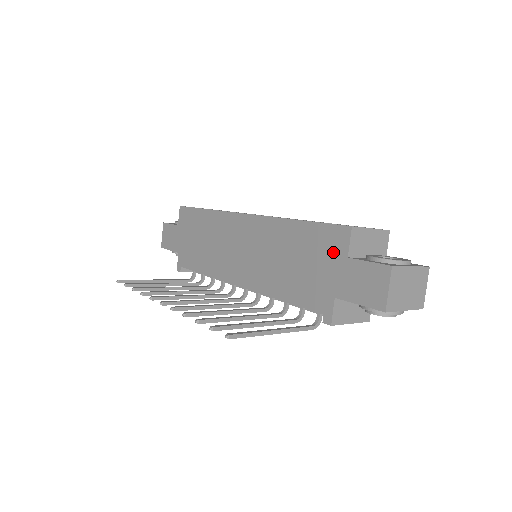
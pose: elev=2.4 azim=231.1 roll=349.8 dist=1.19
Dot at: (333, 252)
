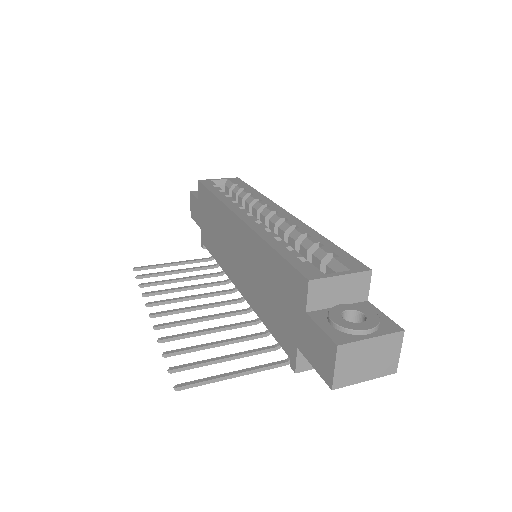
Dot at: (295, 299)
